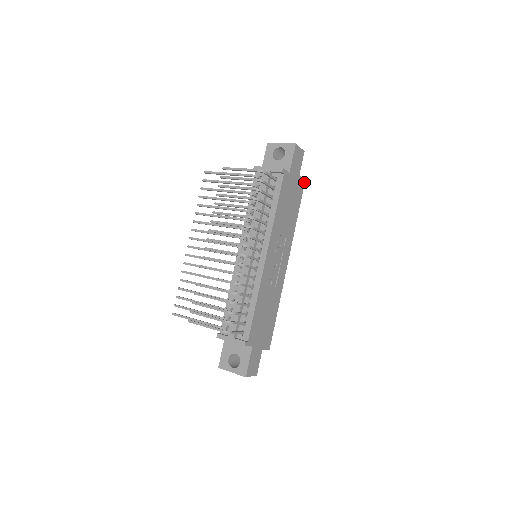
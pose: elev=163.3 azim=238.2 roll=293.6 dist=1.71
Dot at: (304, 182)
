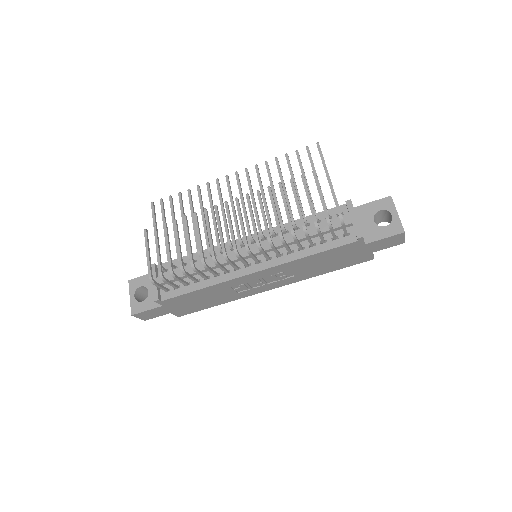
Dot at: (371, 259)
